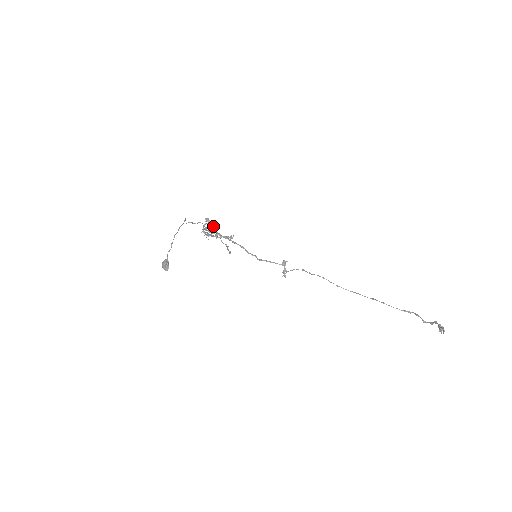
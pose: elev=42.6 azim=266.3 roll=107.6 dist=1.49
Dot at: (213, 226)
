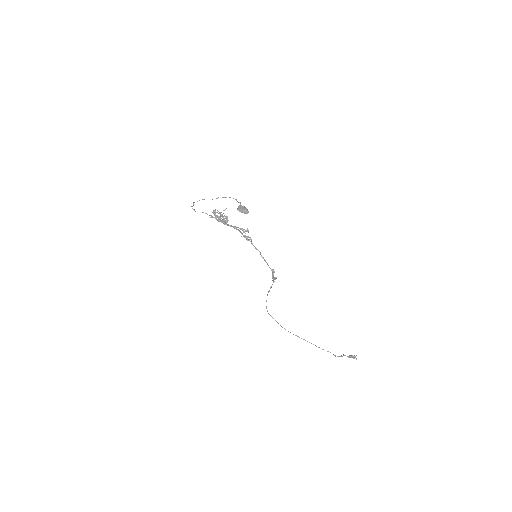
Dot at: occluded
